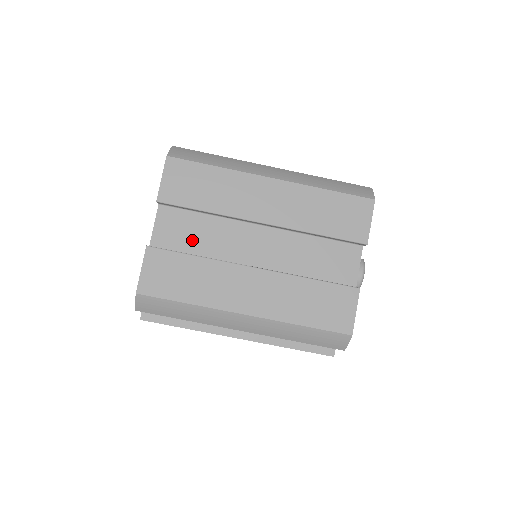
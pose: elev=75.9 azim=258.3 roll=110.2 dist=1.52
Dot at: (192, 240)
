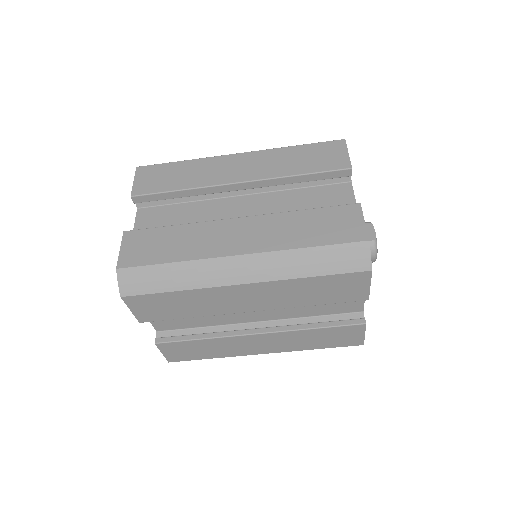
Dot at: (190, 320)
